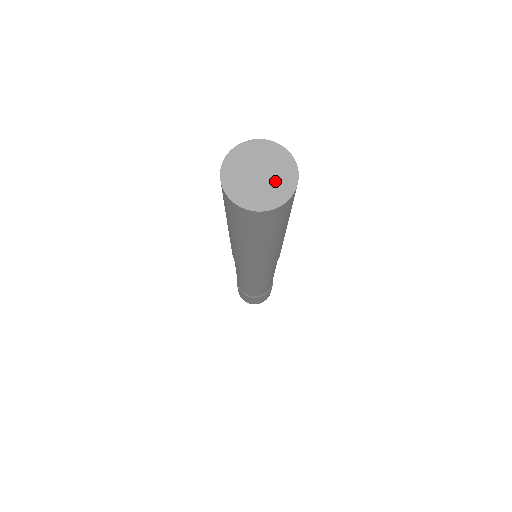
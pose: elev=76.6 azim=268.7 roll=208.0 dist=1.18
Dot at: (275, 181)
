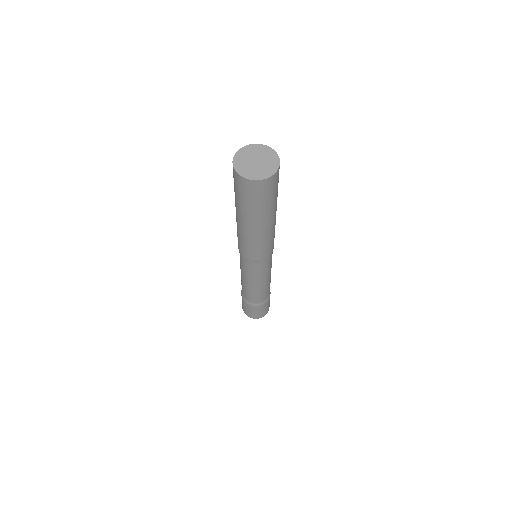
Dot at: (266, 164)
